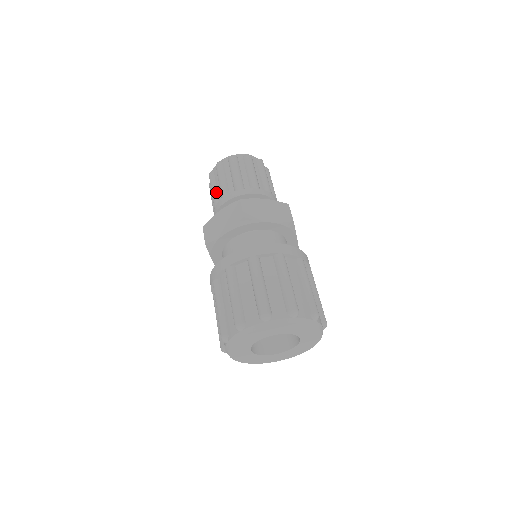
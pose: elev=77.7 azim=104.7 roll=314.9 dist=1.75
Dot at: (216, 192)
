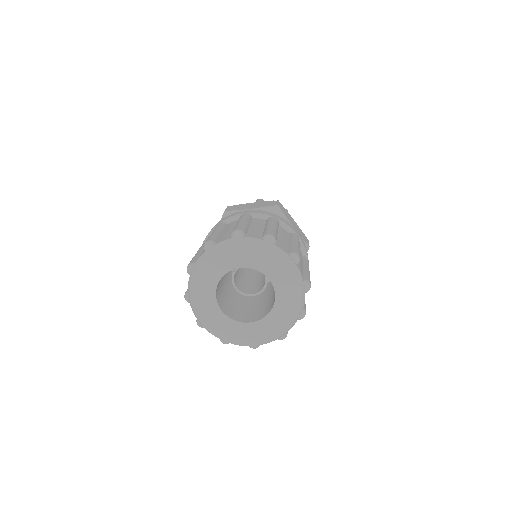
Dot at: occluded
